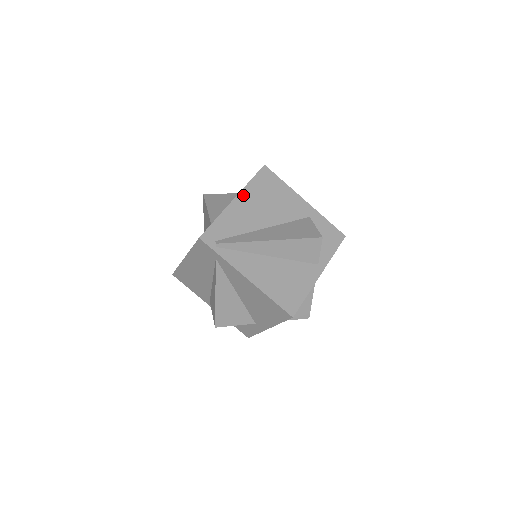
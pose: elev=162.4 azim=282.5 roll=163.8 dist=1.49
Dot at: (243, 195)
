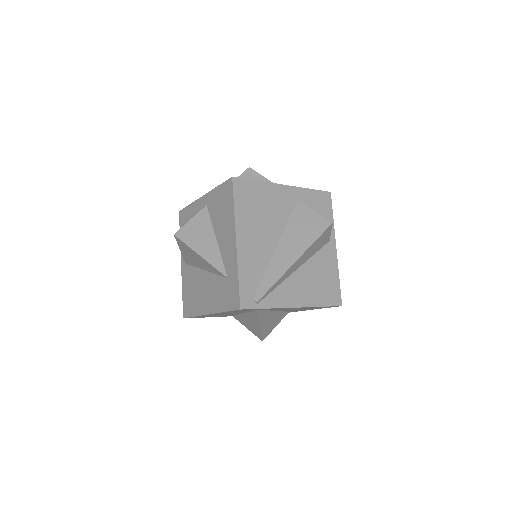
Dot at: (240, 230)
